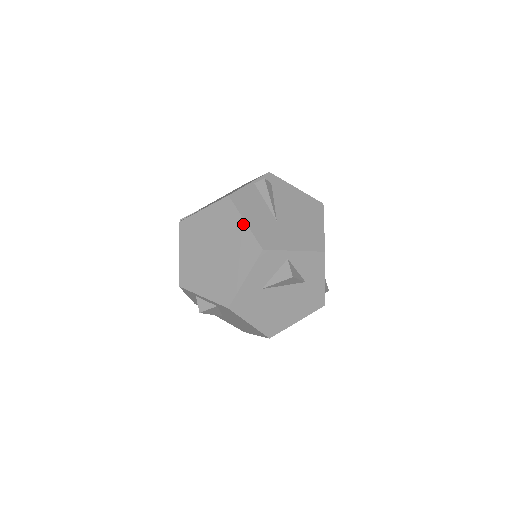
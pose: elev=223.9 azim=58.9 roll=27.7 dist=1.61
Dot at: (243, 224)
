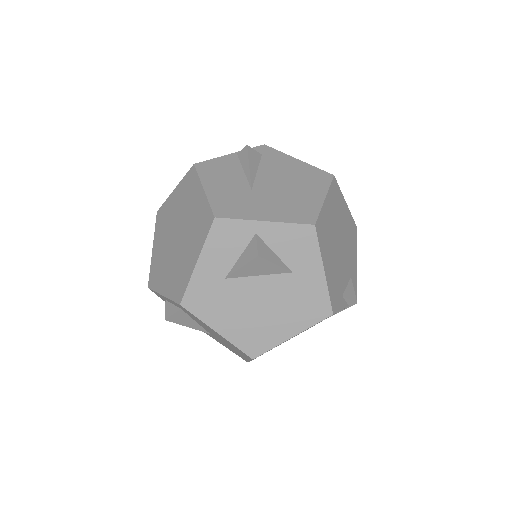
Dot at: (201, 192)
